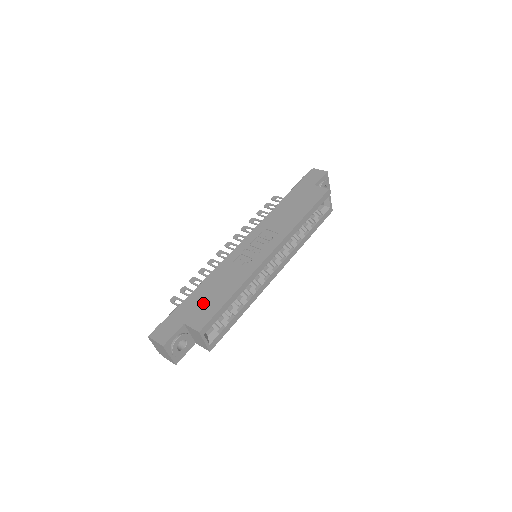
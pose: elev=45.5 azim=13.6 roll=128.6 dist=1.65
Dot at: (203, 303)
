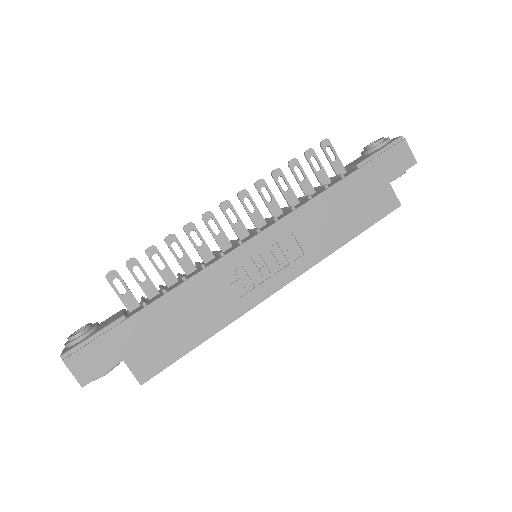
Dot at: (160, 335)
